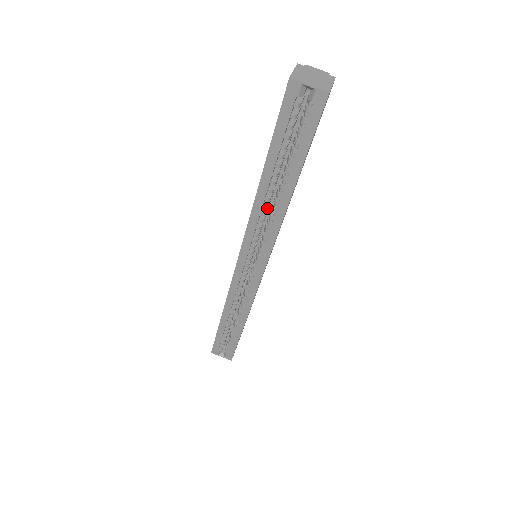
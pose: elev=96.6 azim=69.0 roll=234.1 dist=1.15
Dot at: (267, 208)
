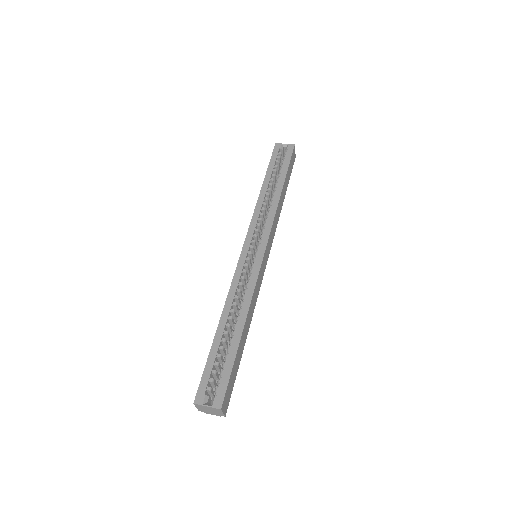
Dot at: (265, 211)
